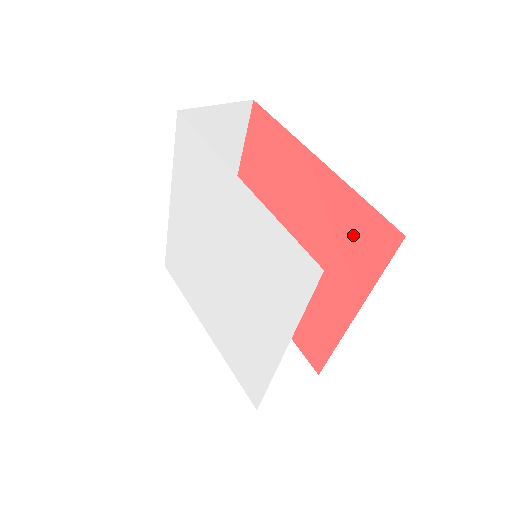
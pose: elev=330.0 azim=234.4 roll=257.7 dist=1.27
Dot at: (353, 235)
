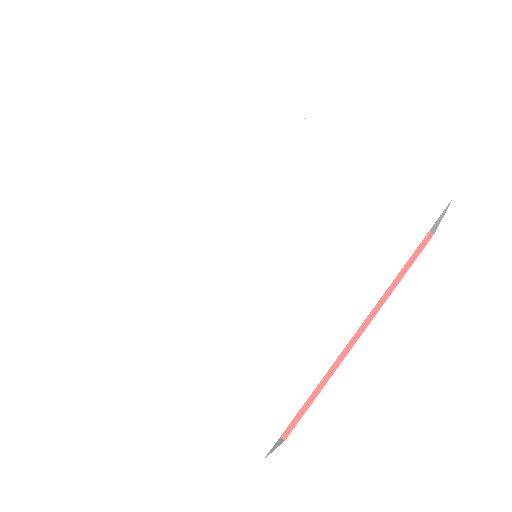
Dot at: occluded
